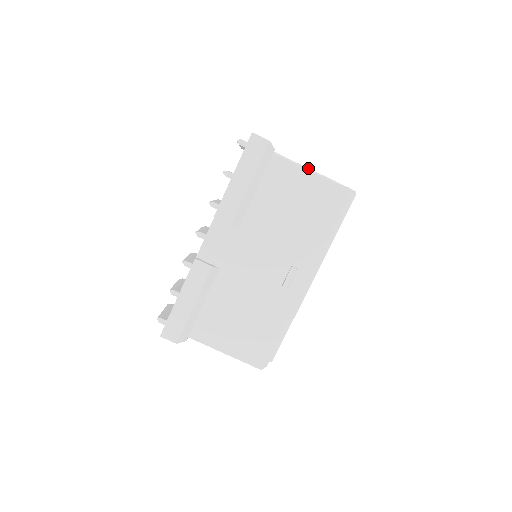
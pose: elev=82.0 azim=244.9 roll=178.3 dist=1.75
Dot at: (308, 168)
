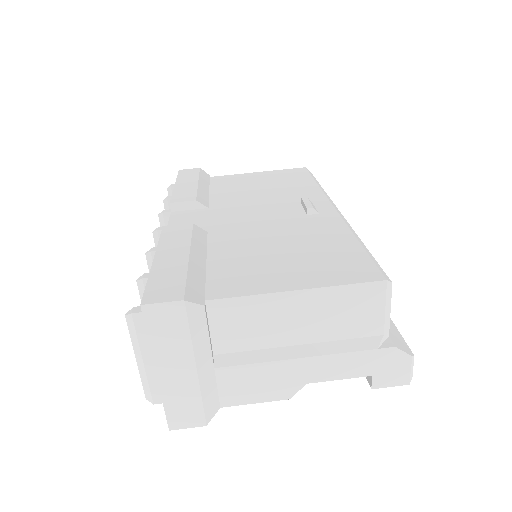
Dot at: occluded
